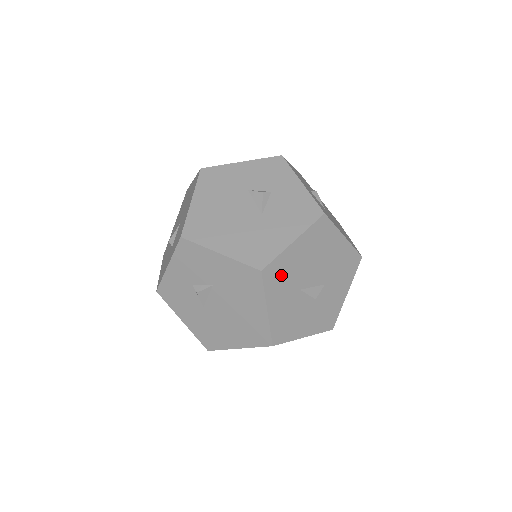
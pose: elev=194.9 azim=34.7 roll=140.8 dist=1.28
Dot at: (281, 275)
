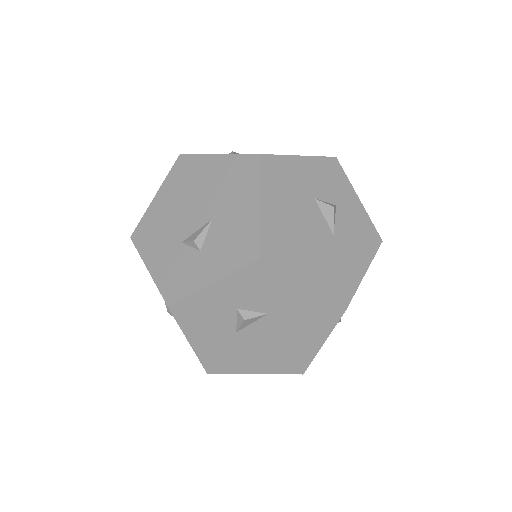
Dot at: occluded
